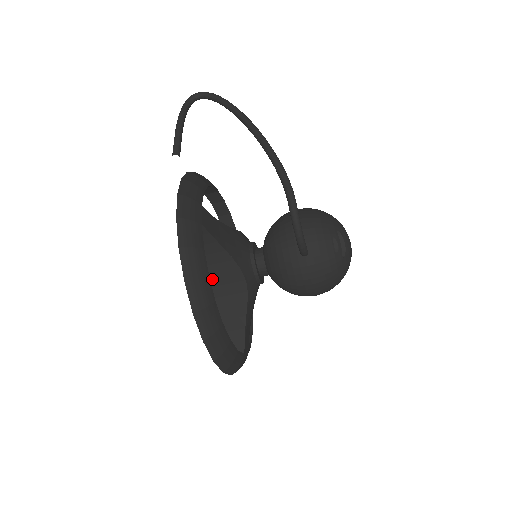
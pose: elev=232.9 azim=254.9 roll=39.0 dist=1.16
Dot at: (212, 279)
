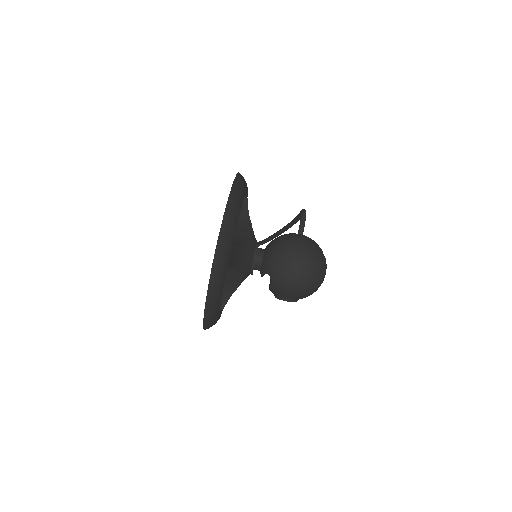
Dot at: occluded
